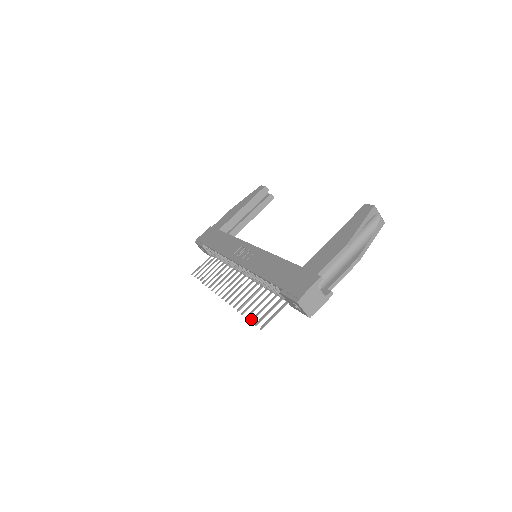
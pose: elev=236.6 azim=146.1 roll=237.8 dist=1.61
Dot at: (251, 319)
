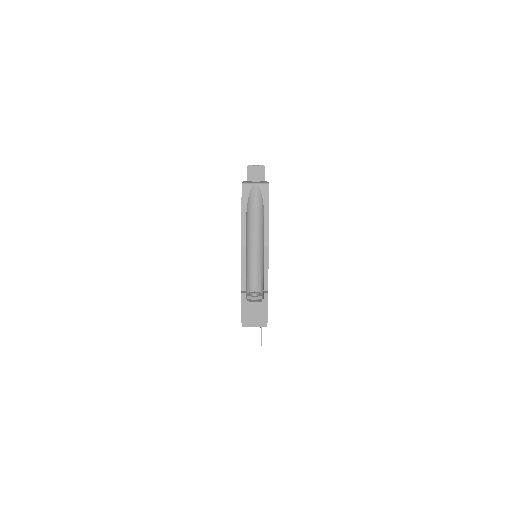
Dot at: occluded
